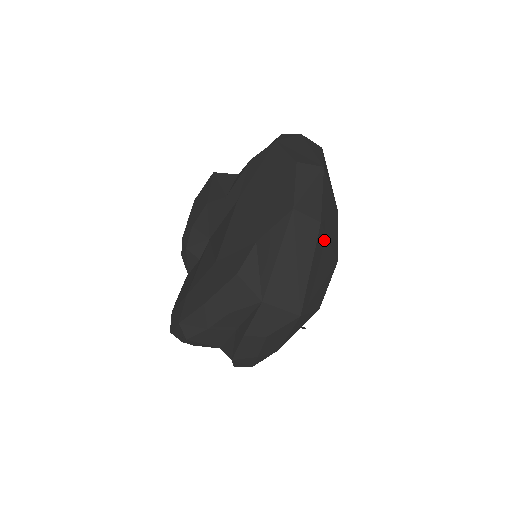
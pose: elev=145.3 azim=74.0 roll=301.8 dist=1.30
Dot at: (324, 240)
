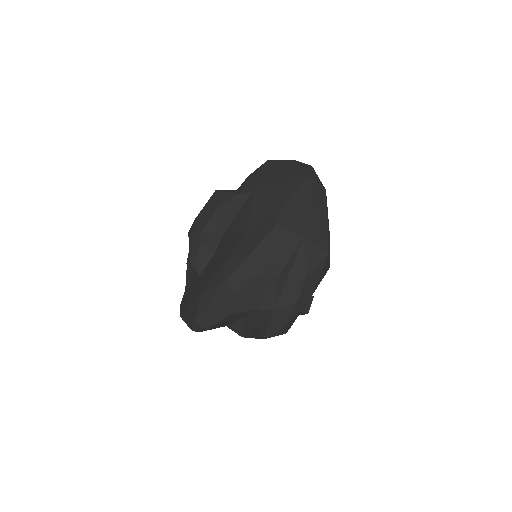
Dot at: (327, 207)
